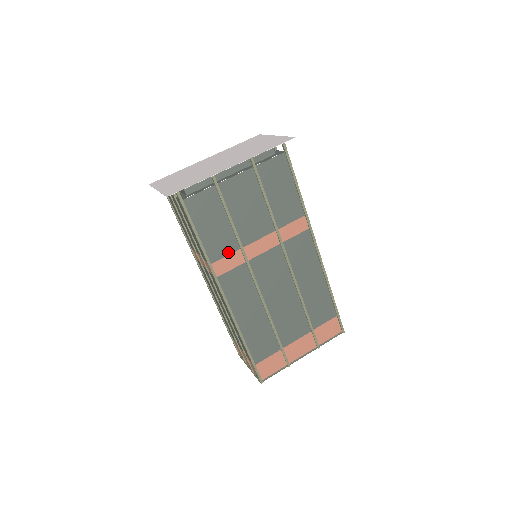
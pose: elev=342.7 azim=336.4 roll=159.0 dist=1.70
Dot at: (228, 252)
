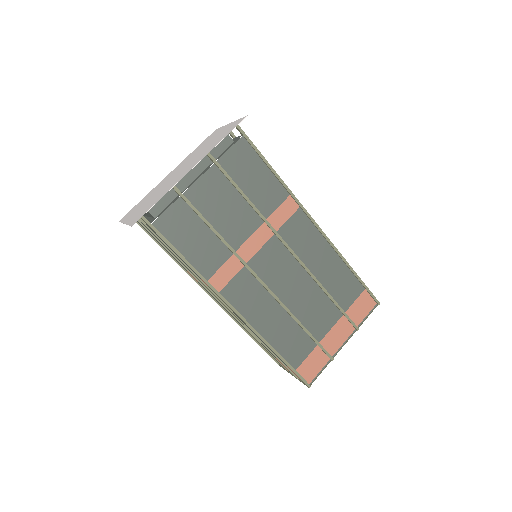
Dot at: (221, 262)
